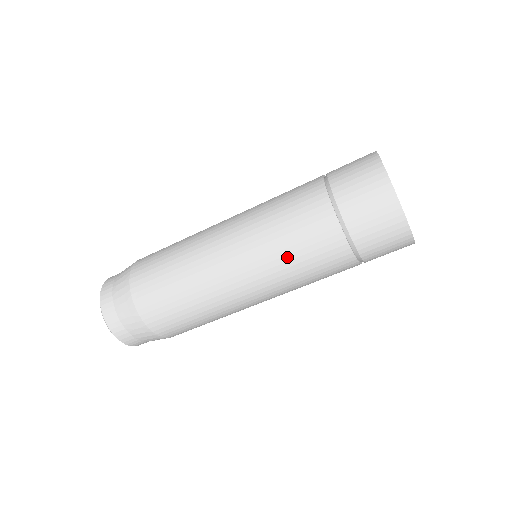
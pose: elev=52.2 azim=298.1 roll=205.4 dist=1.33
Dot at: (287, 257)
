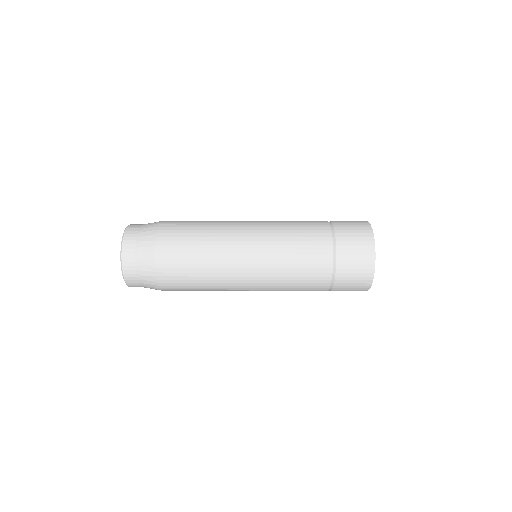
Dot at: (288, 238)
